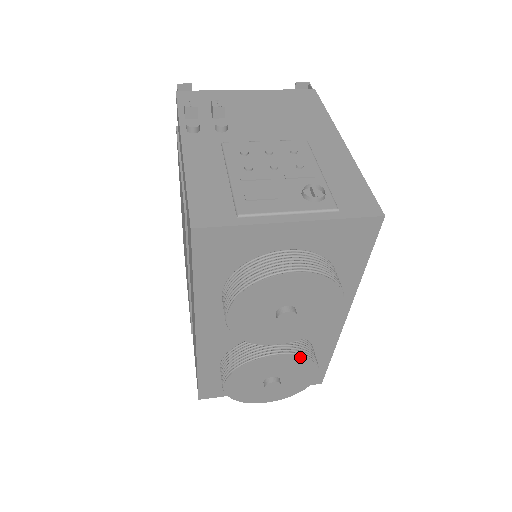
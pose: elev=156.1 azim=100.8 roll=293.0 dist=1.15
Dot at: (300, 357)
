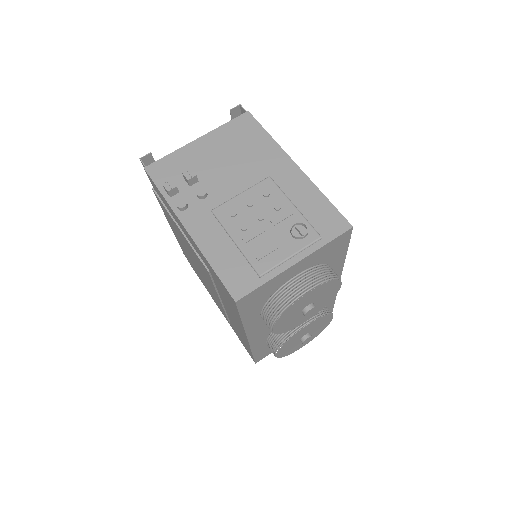
Dot at: (320, 318)
